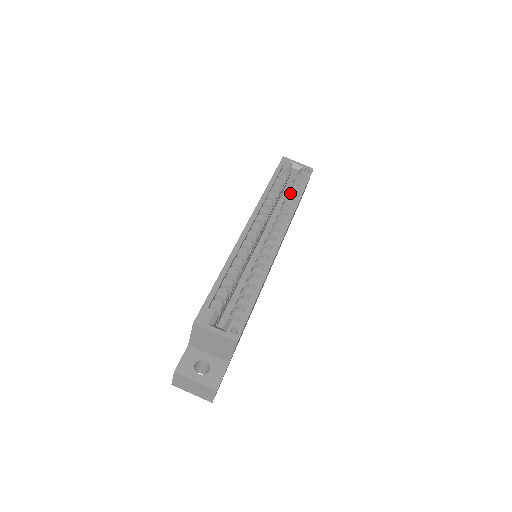
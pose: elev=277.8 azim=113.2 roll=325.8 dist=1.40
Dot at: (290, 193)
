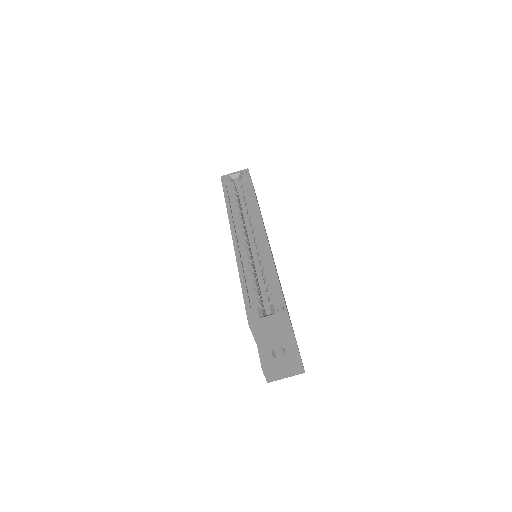
Dot at: (245, 196)
